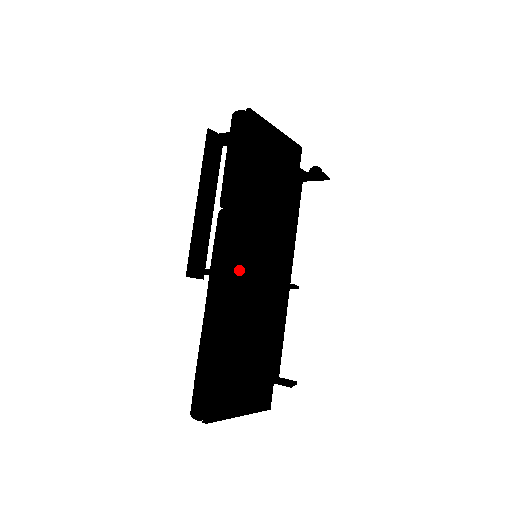
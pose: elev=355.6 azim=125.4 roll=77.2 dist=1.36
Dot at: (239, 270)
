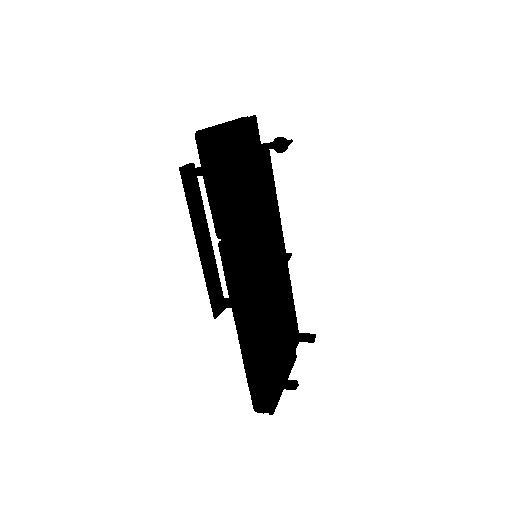
Dot at: (259, 292)
